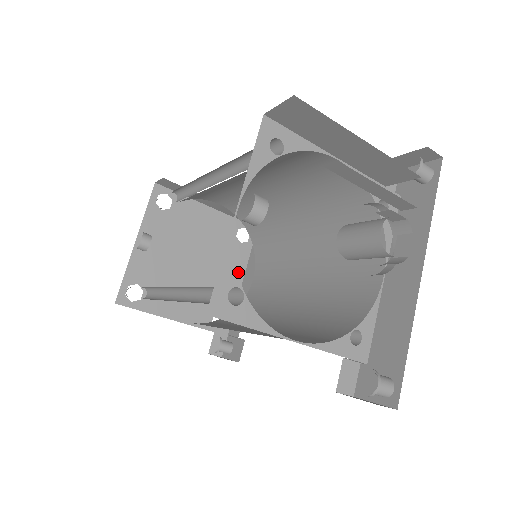
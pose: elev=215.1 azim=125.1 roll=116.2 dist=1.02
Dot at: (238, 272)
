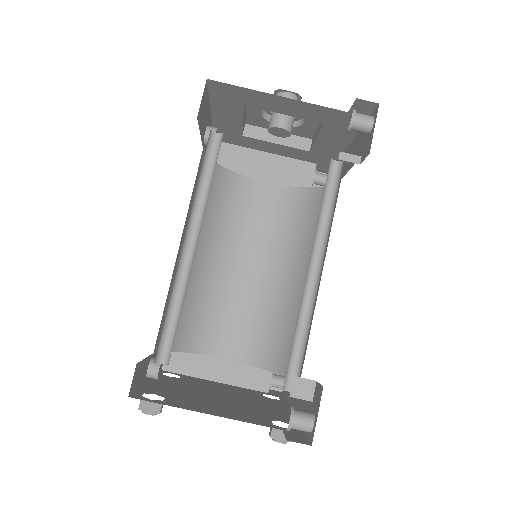
Dot at: (283, 409)
